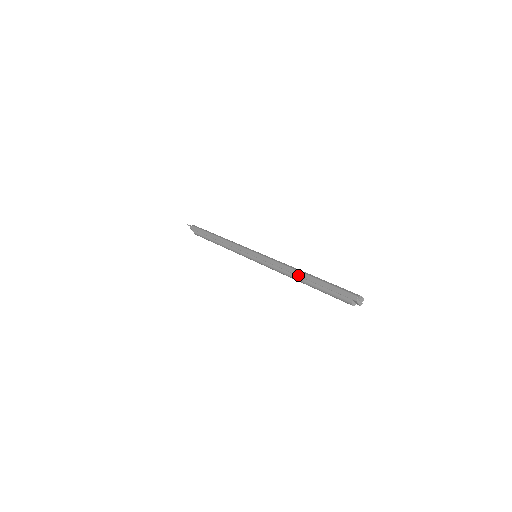
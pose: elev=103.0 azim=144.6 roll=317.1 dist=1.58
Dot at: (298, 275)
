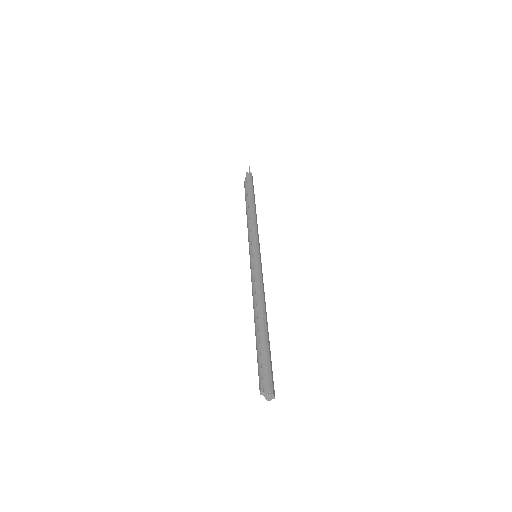
Dot at: (257, 314)
